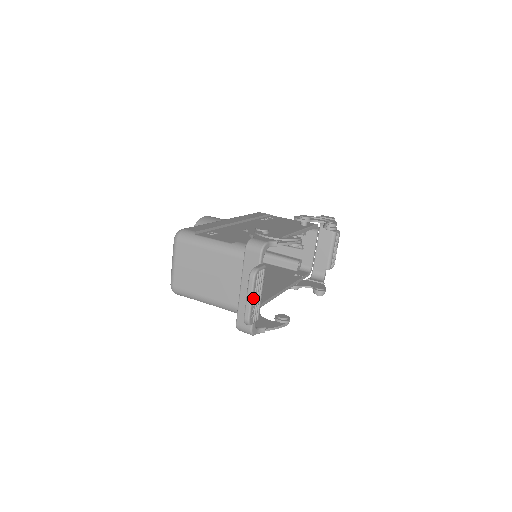
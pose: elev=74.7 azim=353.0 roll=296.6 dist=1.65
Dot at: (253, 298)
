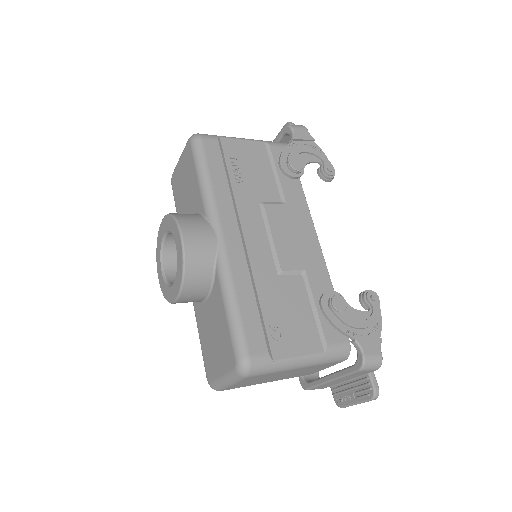
Dot at: occluded
